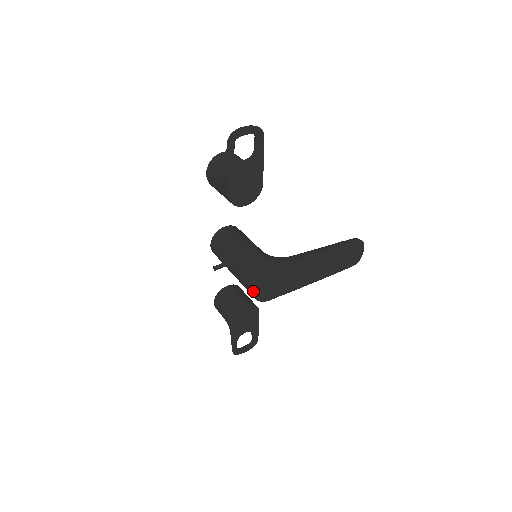
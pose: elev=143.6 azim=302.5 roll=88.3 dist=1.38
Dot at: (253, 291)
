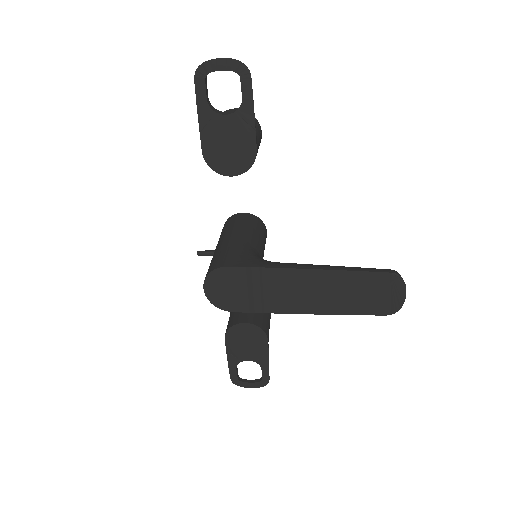
Dot at: (203, 287)
